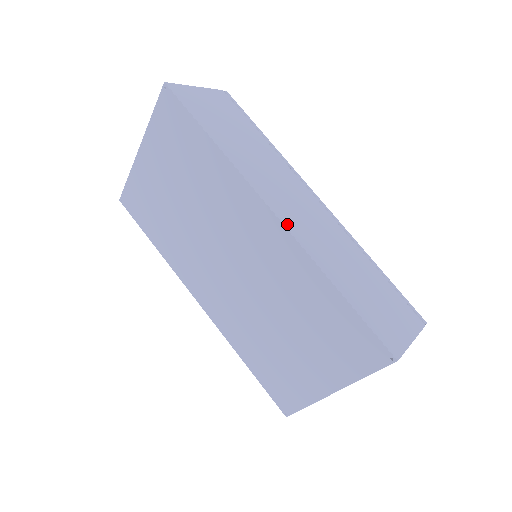
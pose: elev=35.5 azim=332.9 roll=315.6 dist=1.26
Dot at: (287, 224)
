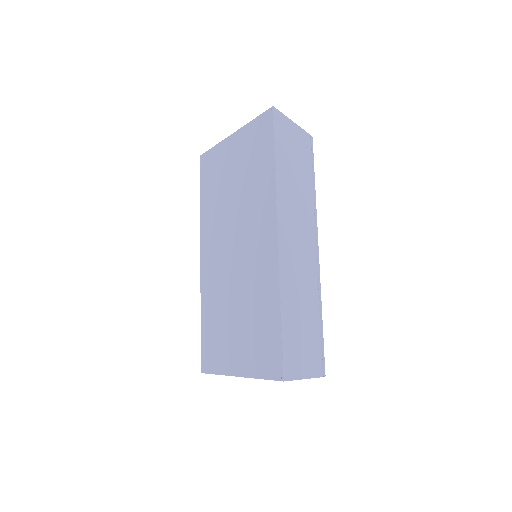
Dot at: (281, 249)
